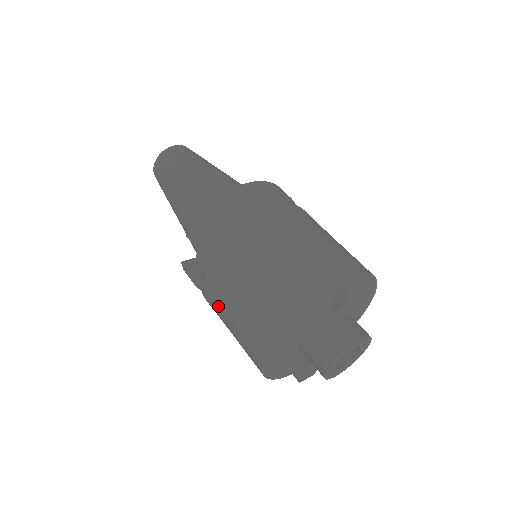
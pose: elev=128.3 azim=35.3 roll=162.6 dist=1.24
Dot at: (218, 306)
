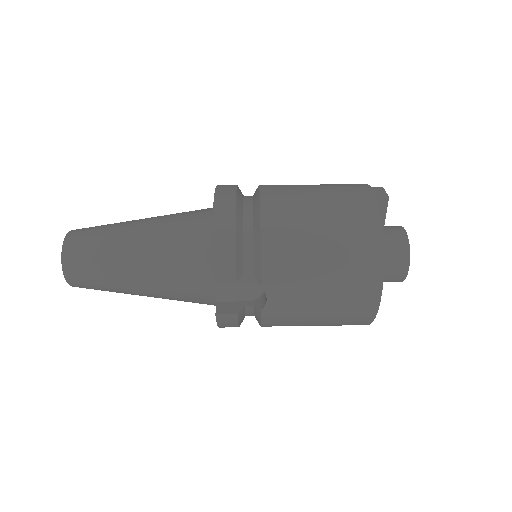
Dot at: (297, 308)
